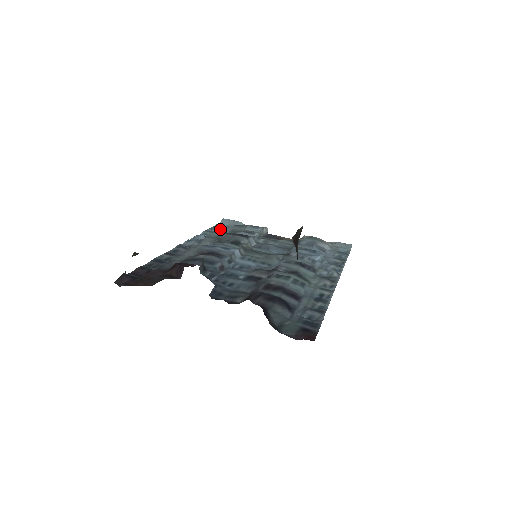
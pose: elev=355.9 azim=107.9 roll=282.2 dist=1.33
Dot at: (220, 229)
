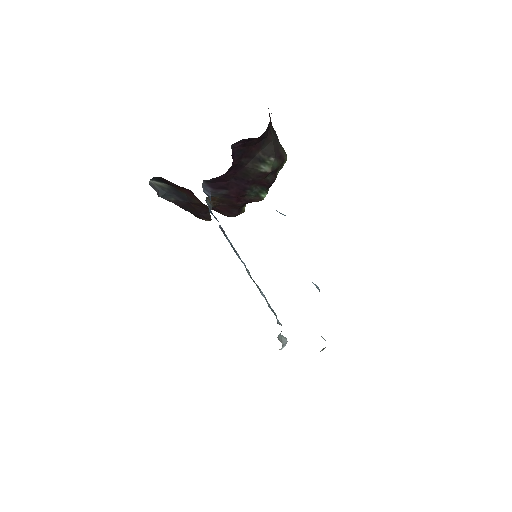
Dot at: occluded
